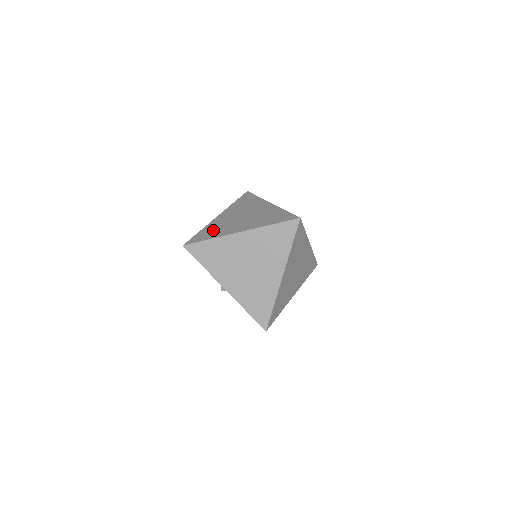
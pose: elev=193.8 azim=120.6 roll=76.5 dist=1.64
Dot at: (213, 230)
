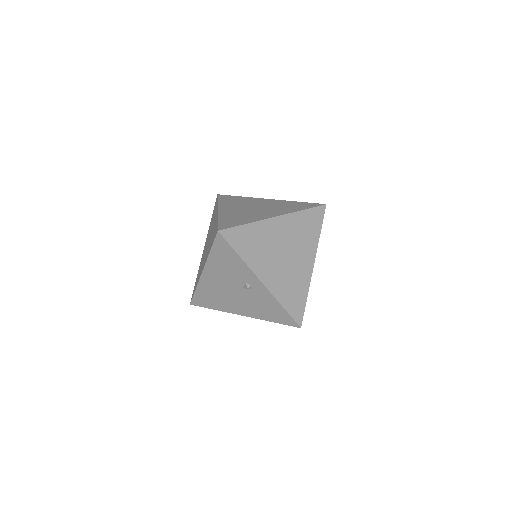
Dot at: (237, 218)
